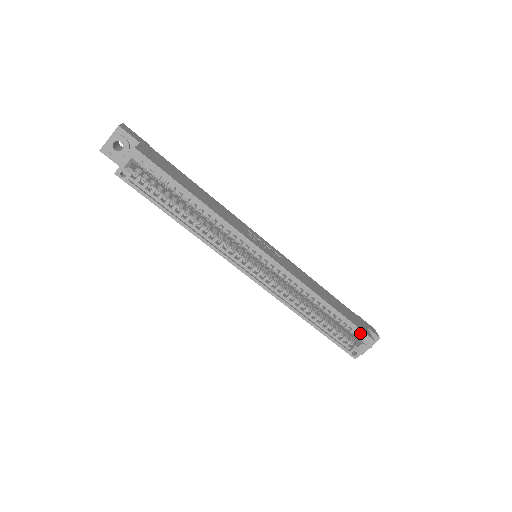
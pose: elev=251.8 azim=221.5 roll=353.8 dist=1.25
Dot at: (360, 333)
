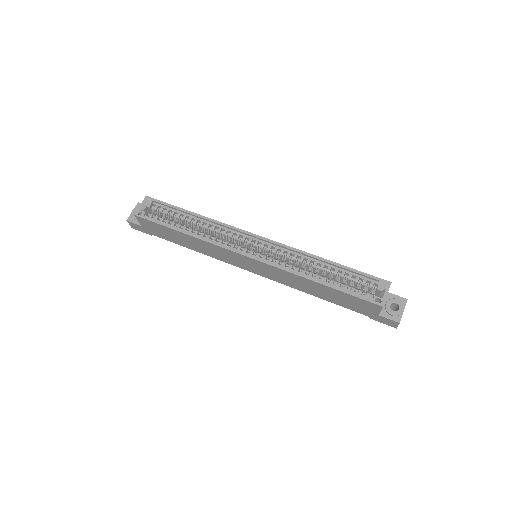
Dot at: (373, 281)
